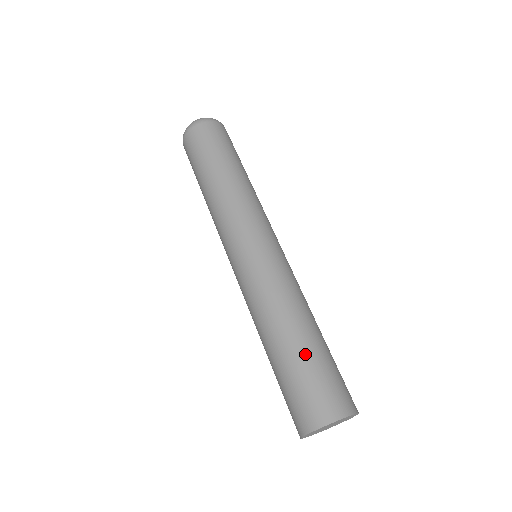
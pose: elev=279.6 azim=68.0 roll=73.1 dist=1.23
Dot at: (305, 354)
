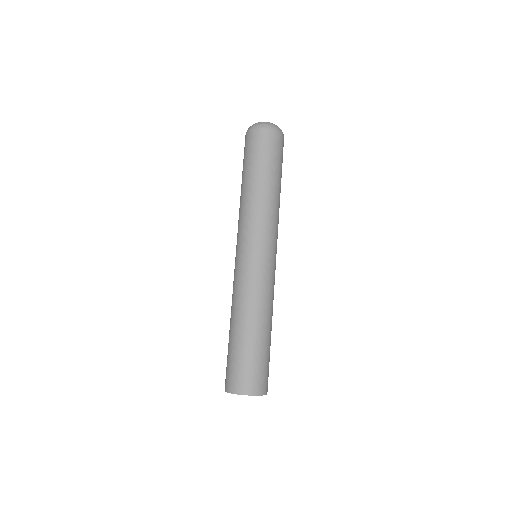
Dot at: (254, 346)
